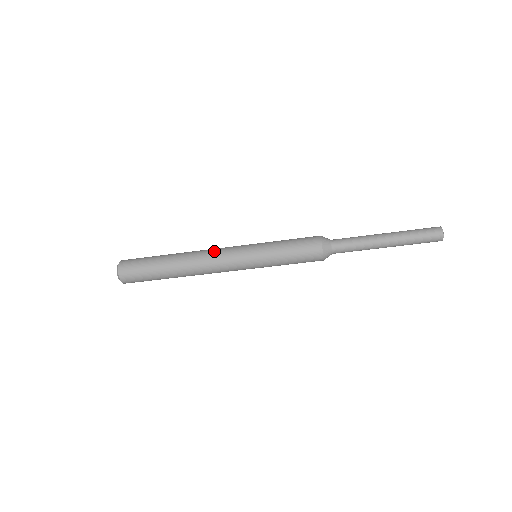
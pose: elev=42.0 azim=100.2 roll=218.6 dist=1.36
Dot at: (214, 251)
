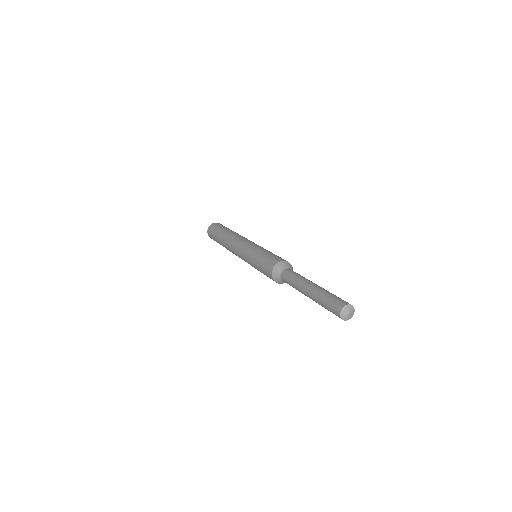
Dot at: (233, 251)
